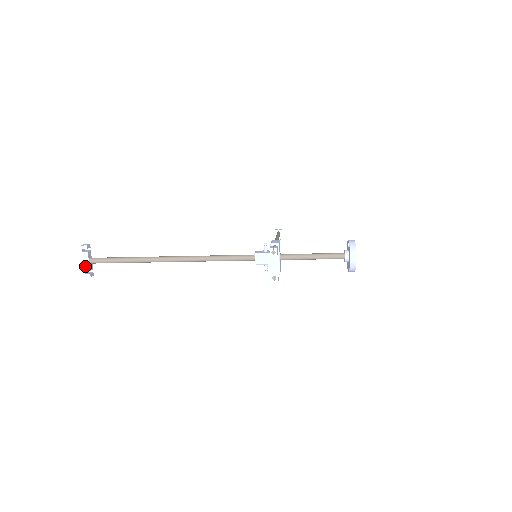
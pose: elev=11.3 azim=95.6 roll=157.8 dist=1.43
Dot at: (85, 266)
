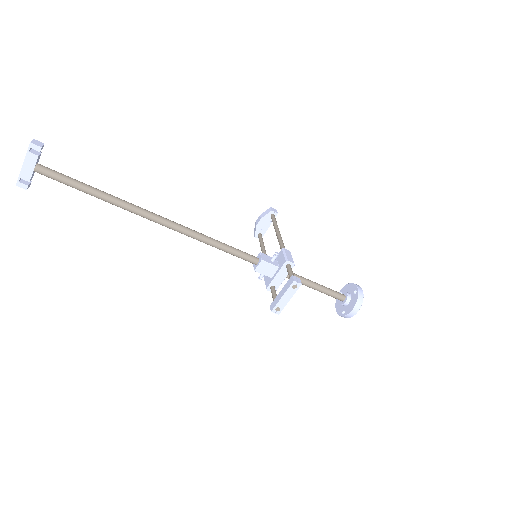
Dot at: (24, 172)
